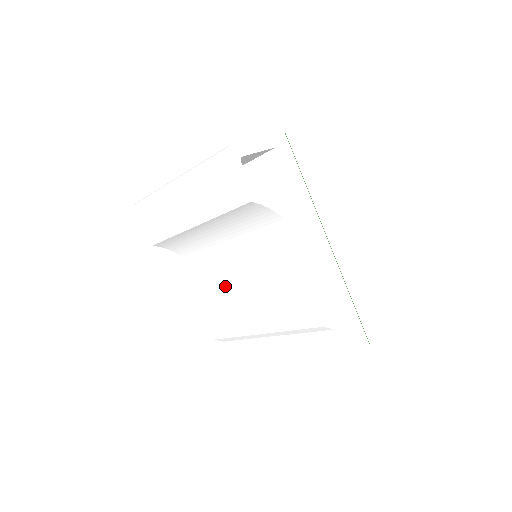
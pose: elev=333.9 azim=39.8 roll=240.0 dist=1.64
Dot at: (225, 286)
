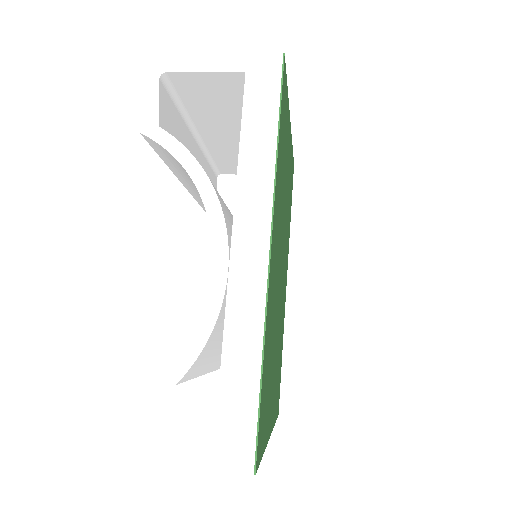
Dot at: occluded
